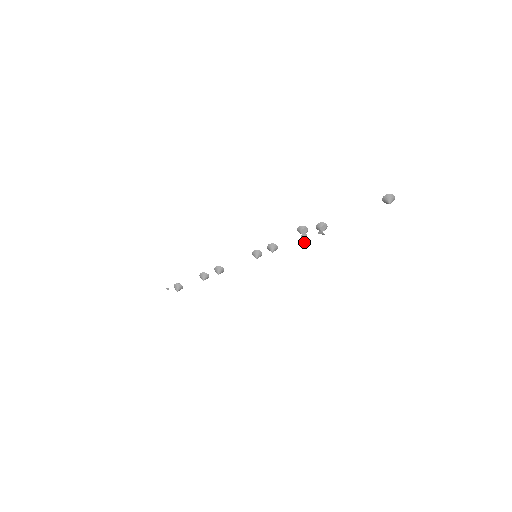
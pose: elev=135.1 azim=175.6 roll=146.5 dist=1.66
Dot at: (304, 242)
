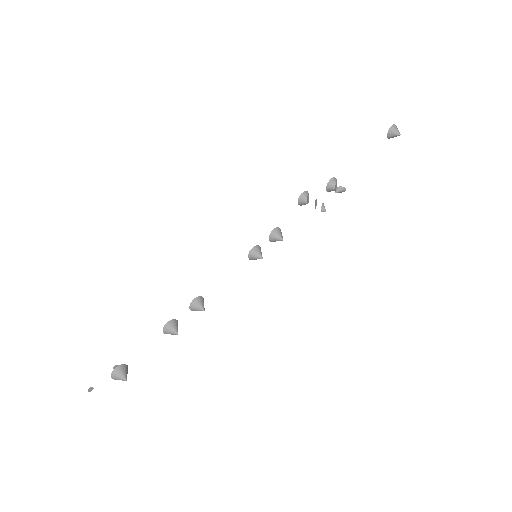
Dot at: (325, 209)
